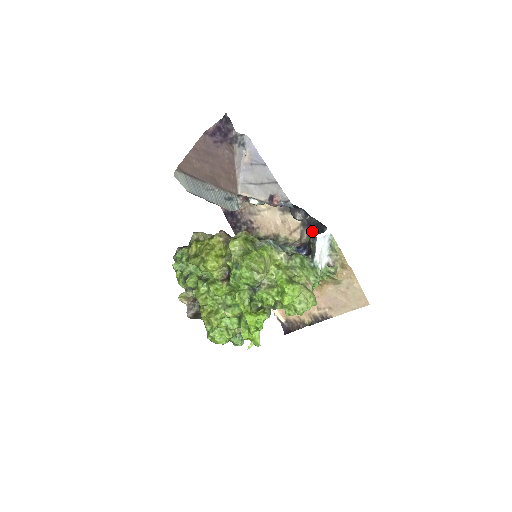
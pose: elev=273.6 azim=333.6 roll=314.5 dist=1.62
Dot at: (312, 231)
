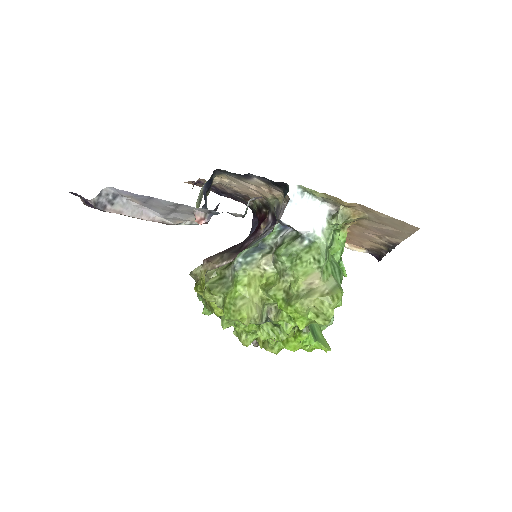
Dot at: (281, 188)
